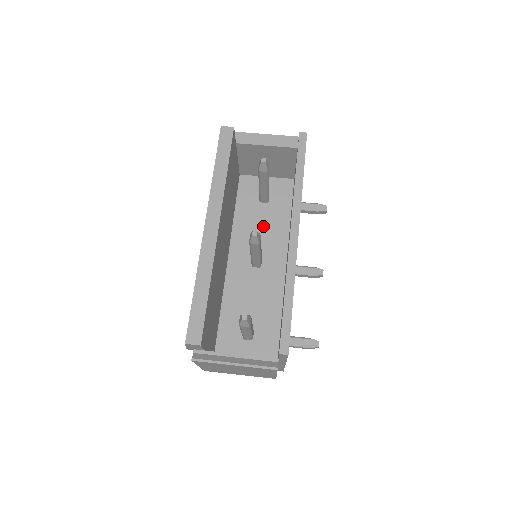
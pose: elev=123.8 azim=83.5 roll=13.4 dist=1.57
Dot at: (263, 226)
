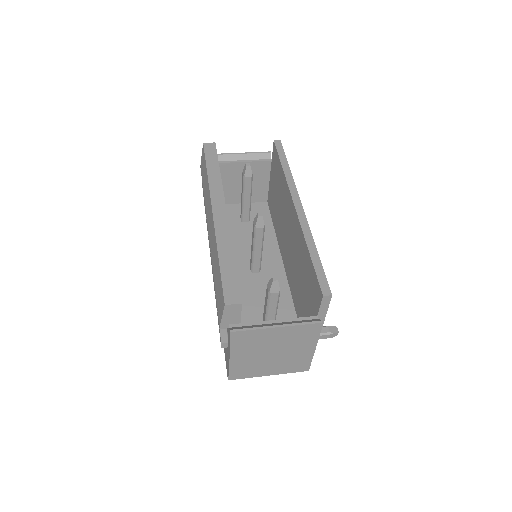
Dot at: (251, 240)
